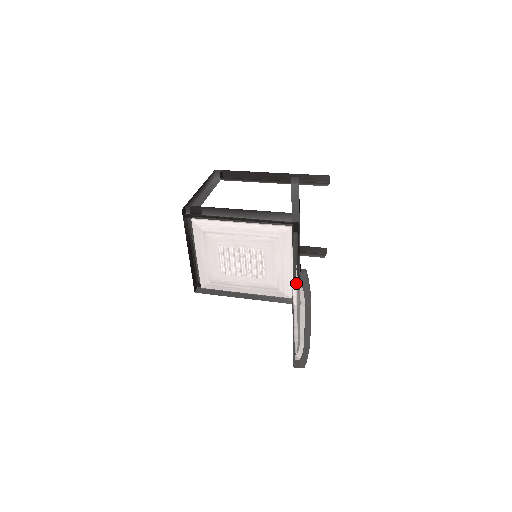
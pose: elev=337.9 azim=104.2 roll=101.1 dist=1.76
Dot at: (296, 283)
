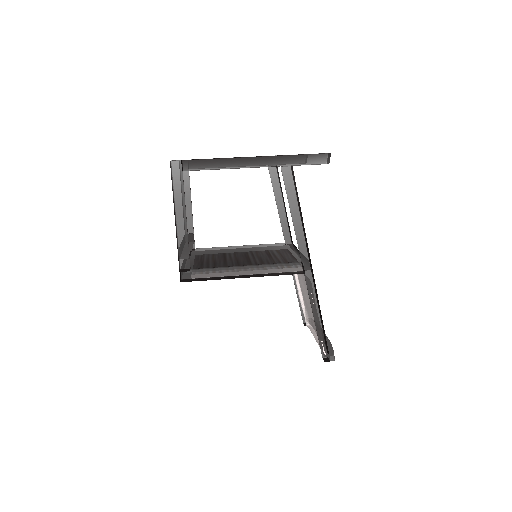
Dot at: occluded
